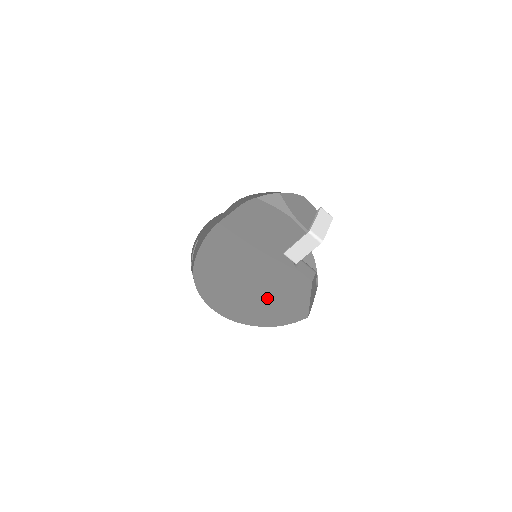
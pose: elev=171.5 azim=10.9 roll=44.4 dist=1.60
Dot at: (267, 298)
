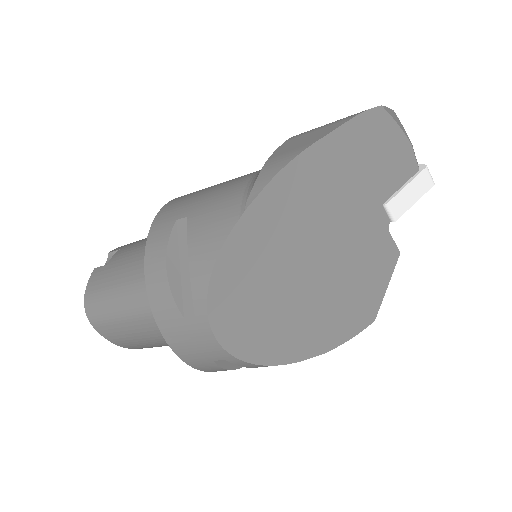
Dot at: (330, 296)
